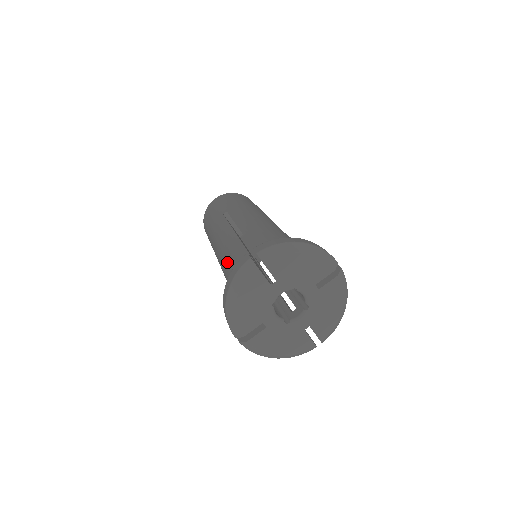
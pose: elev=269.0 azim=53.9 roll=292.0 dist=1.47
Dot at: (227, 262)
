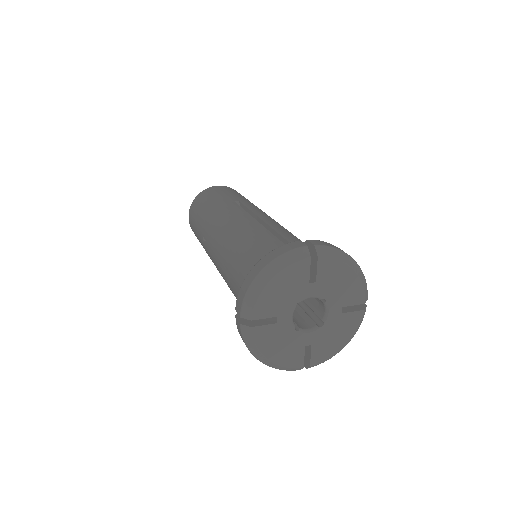
Dot at: occluded
